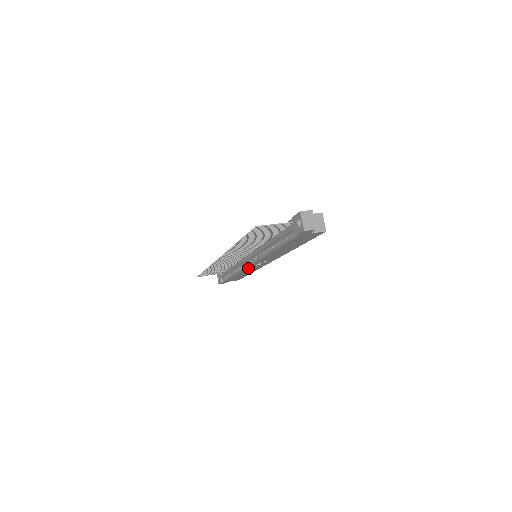
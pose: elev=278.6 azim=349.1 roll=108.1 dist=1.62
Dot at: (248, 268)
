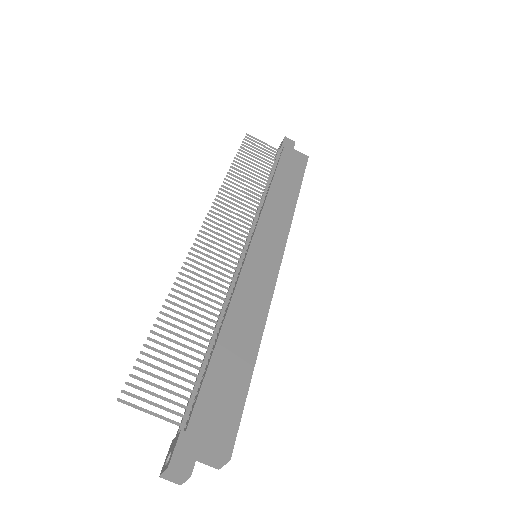
Dot at: occluded
